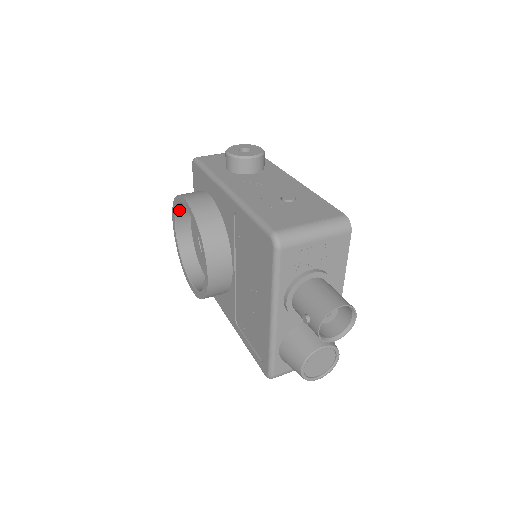
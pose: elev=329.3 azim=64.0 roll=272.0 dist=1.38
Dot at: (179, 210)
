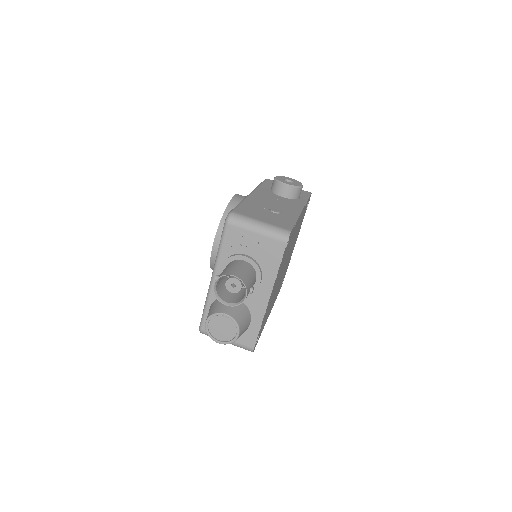
Dot at: occluded
